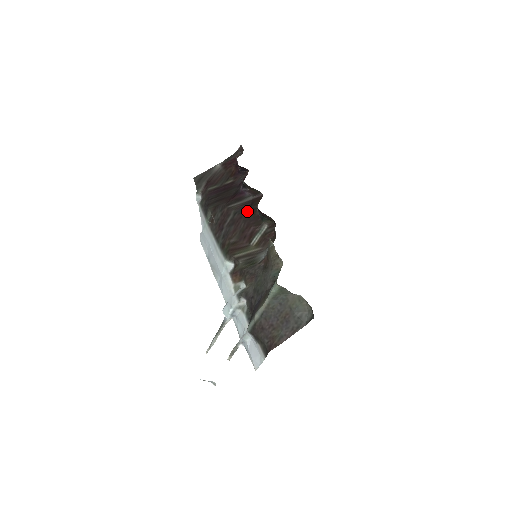
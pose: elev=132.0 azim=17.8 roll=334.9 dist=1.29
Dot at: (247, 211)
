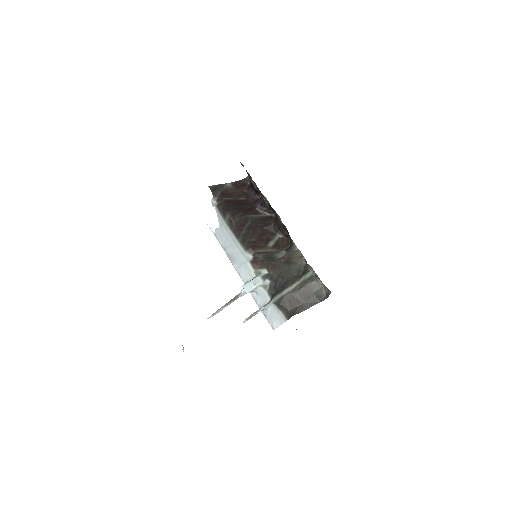
Dot at: (262, 223)
